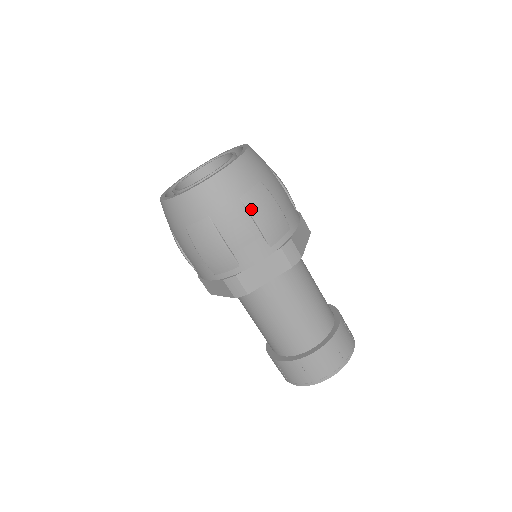
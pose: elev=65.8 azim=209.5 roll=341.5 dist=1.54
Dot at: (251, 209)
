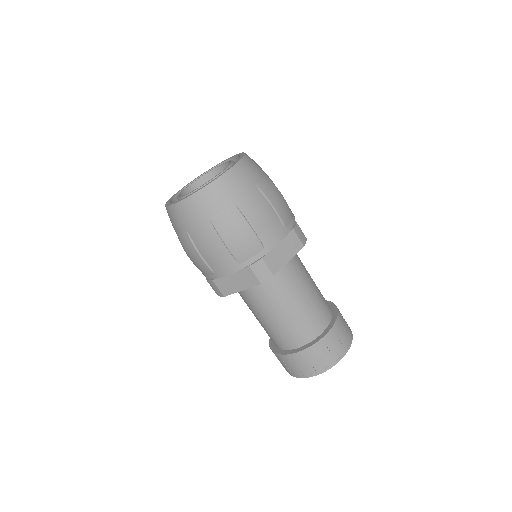
Dot at: (267, 194)
